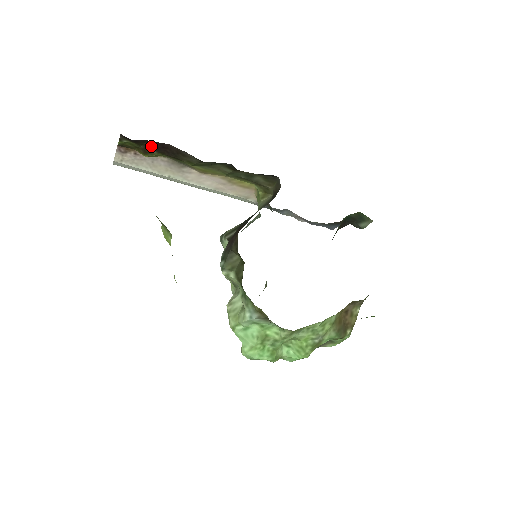
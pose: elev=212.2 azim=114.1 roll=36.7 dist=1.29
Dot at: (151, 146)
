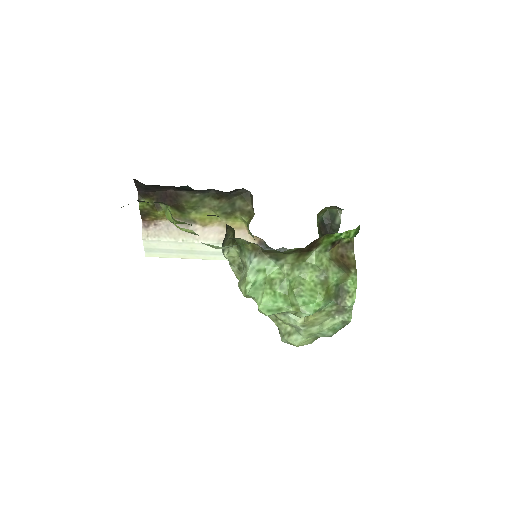
Dot at: (159, 199)
